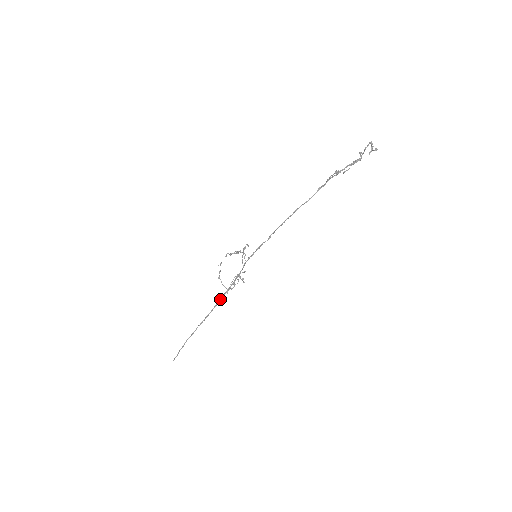
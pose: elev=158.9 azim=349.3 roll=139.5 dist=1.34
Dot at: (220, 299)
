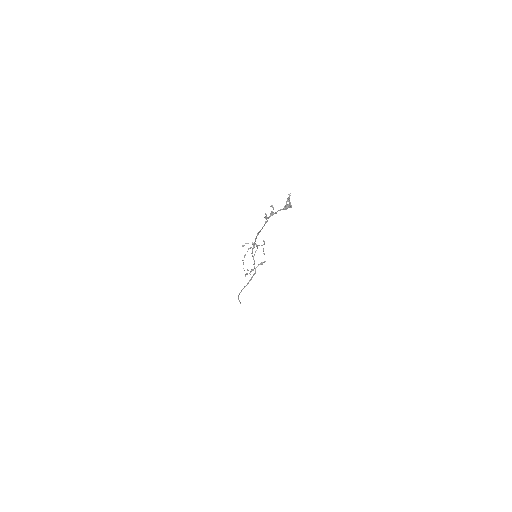
Dot at: occluded
